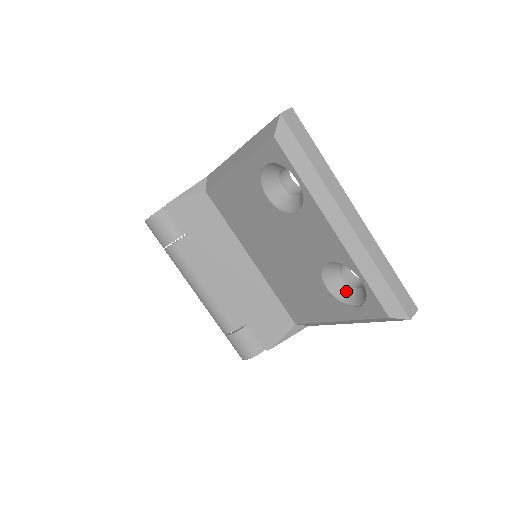
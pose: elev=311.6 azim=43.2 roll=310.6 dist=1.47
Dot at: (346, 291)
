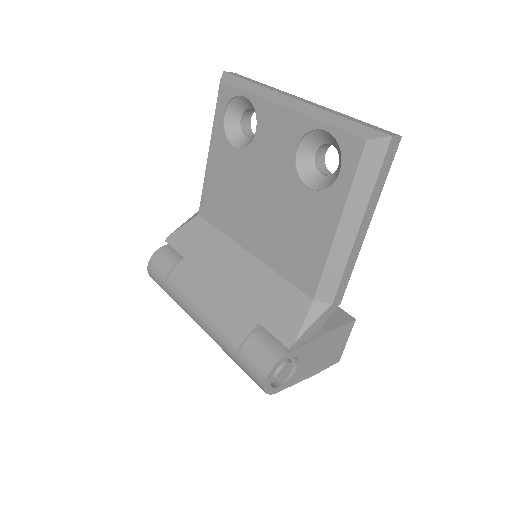
Dot at: (329, 179)
